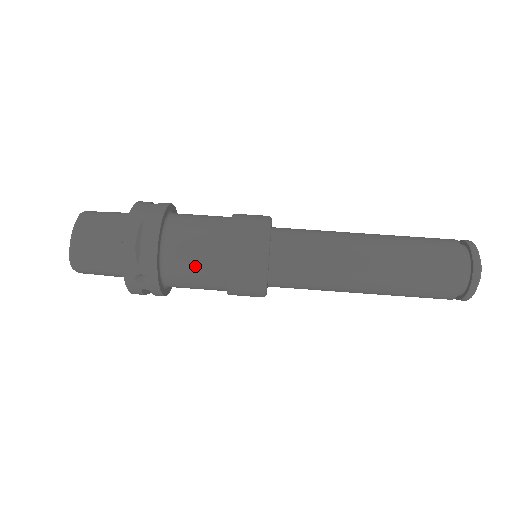
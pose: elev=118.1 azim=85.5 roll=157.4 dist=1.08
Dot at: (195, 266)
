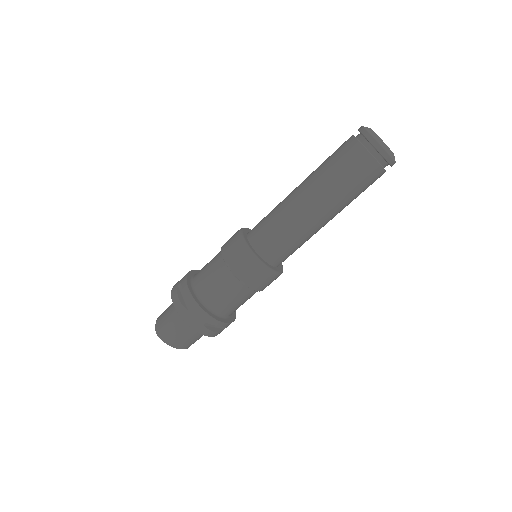
Dot at: occluded
